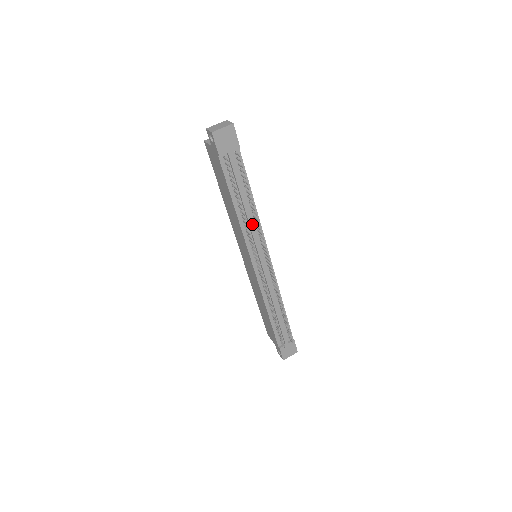
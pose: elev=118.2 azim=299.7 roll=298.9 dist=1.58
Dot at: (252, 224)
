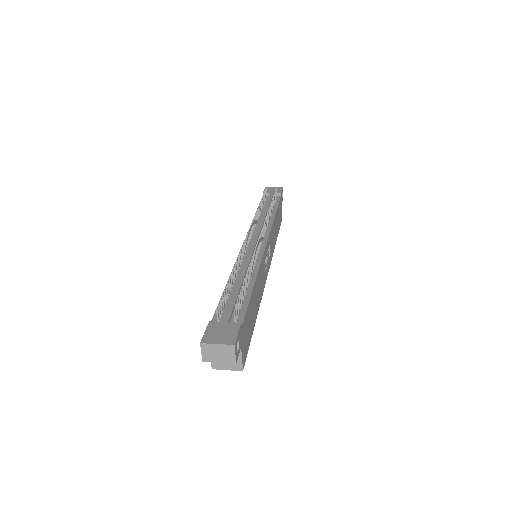
Dot at: (263, 219)
